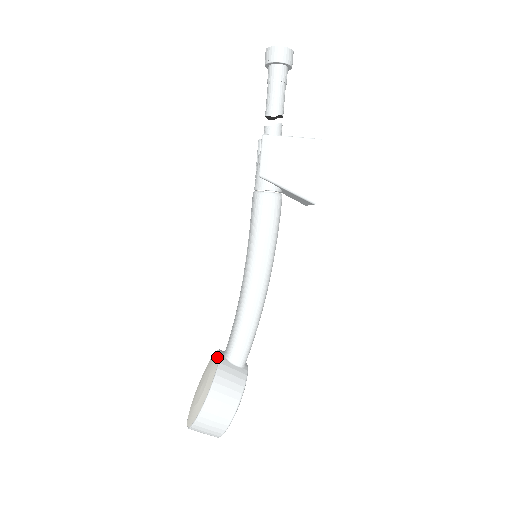
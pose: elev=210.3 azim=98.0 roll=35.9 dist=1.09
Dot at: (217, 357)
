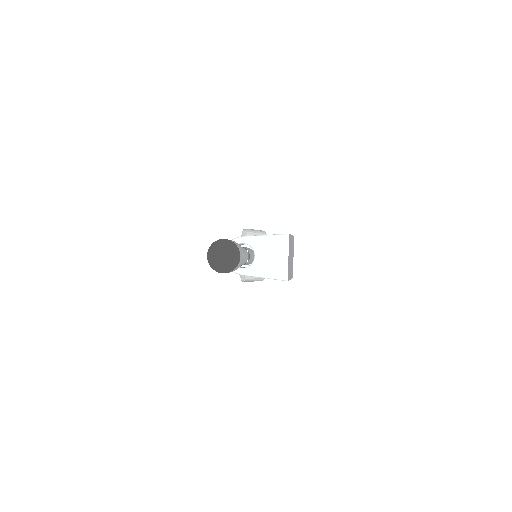
Dot at: occluded
